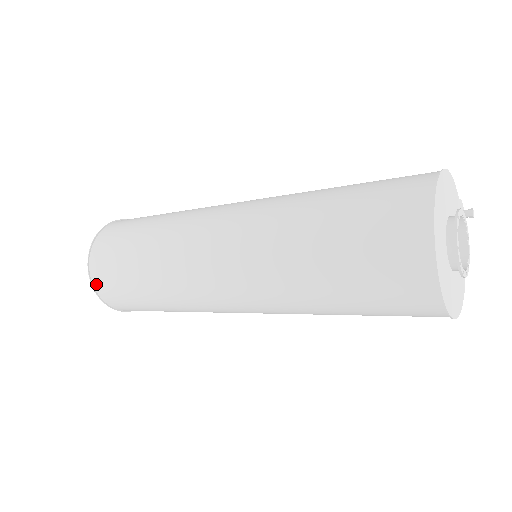
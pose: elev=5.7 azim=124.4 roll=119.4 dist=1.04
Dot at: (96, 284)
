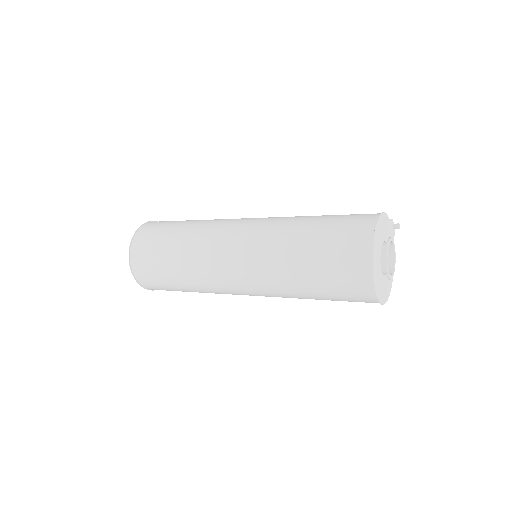
Dot at: (138, 277)
